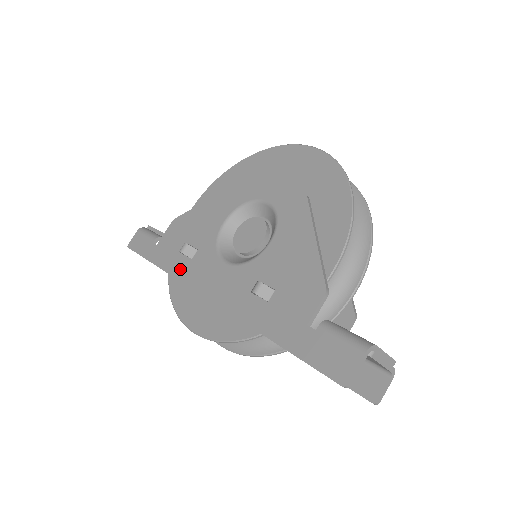
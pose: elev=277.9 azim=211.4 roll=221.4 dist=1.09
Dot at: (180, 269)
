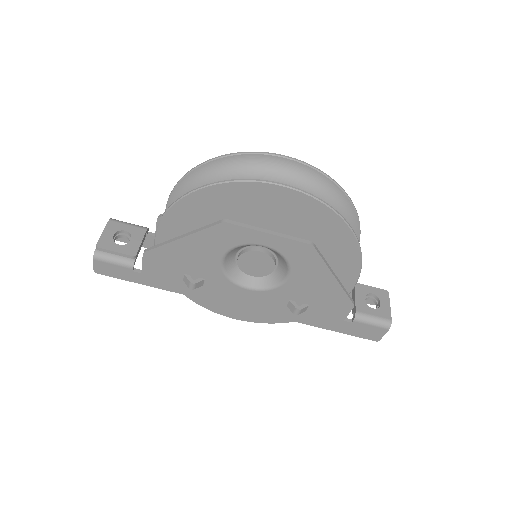
Dot at: (195, 292)
